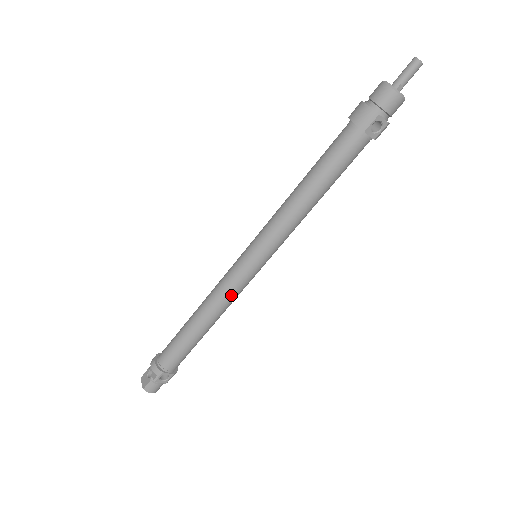
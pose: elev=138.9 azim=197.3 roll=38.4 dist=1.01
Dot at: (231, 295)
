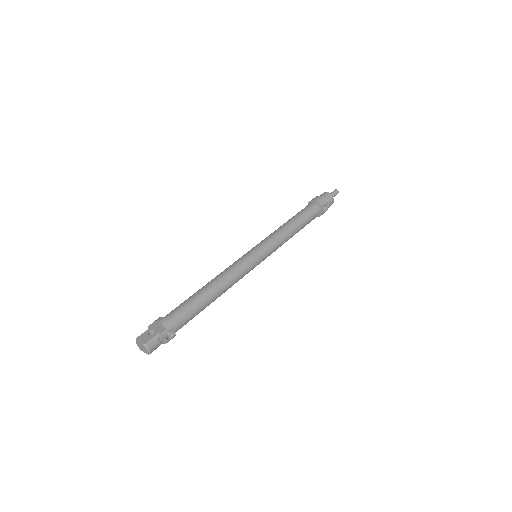
Dot at: (241, 274)
